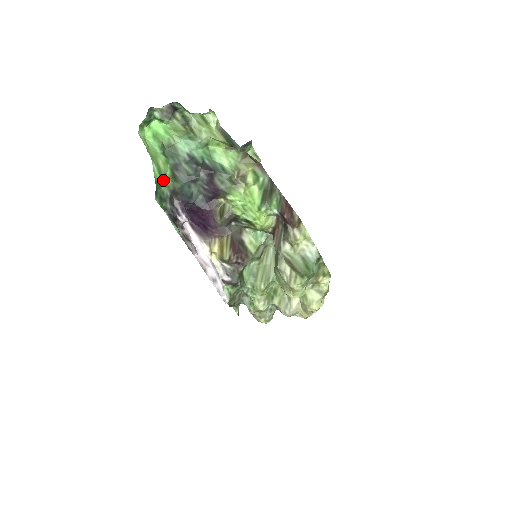
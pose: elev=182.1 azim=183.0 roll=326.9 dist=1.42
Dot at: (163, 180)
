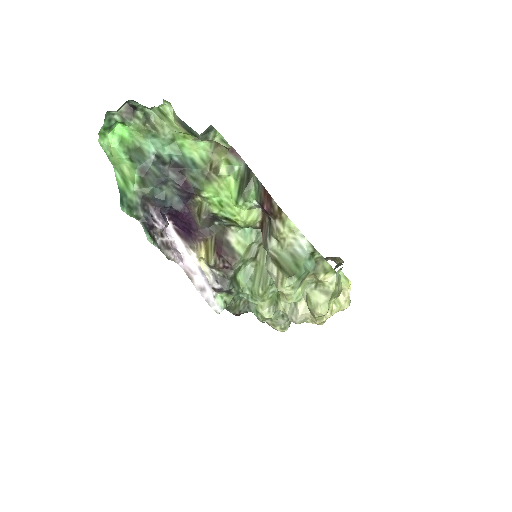
Dot at: (129, 187)
